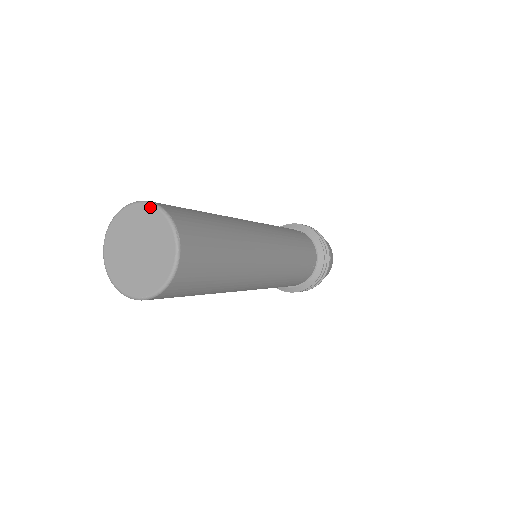
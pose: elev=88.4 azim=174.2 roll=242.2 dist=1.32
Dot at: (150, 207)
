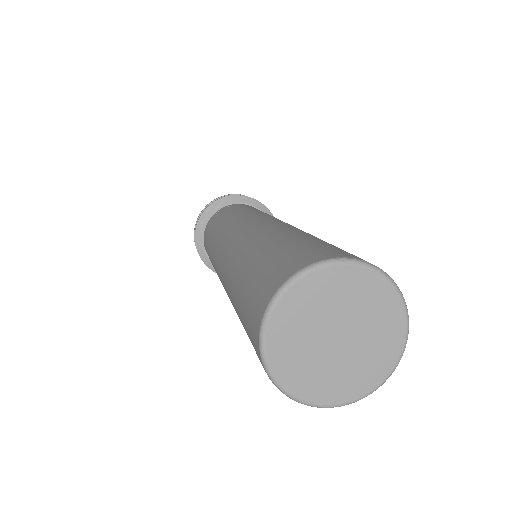
Dot at: (301, 281)
